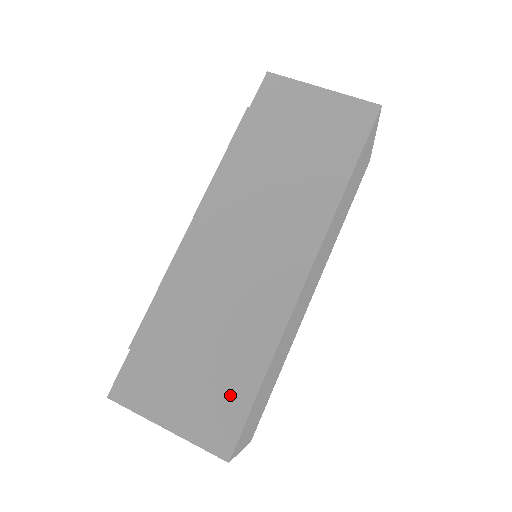
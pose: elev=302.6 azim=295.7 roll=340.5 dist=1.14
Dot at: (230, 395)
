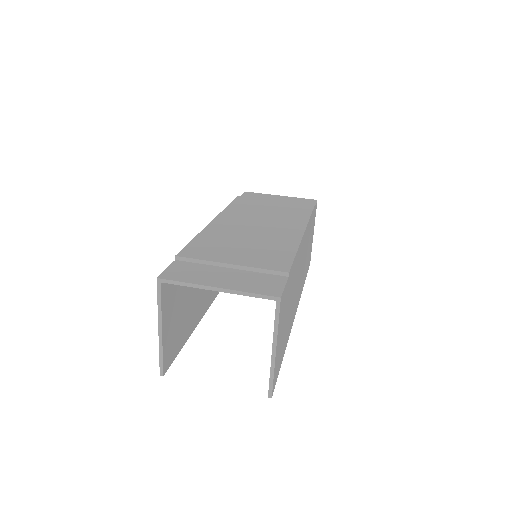
Dot at: (269, 268)
